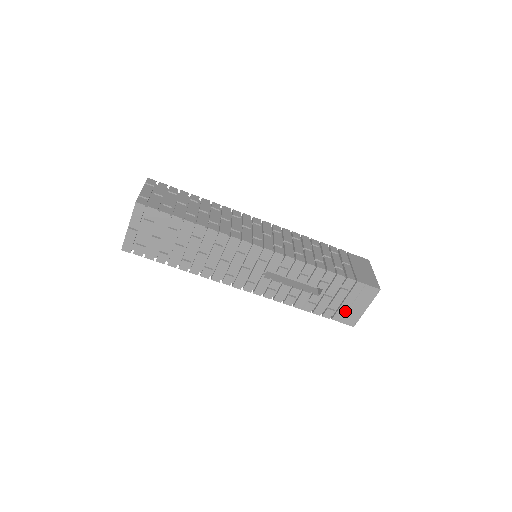
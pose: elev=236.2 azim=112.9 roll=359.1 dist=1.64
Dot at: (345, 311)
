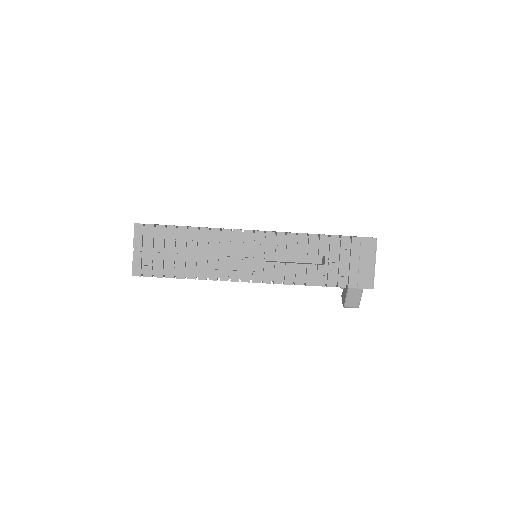
Dot at: (356, 274)
